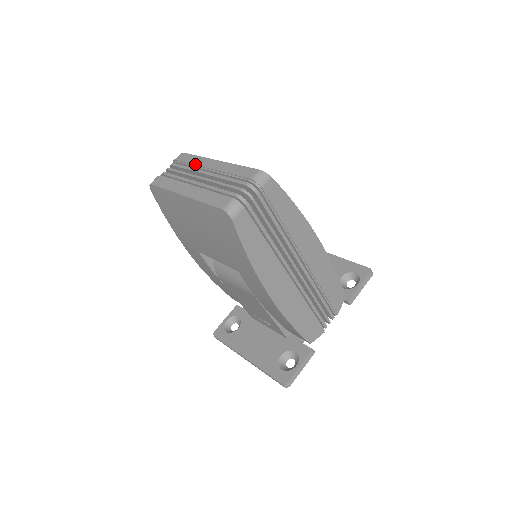
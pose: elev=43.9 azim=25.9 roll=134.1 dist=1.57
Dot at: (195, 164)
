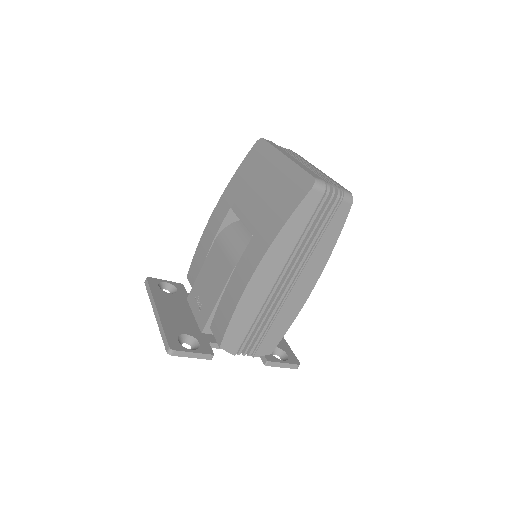
Dot at: (303, 159)
